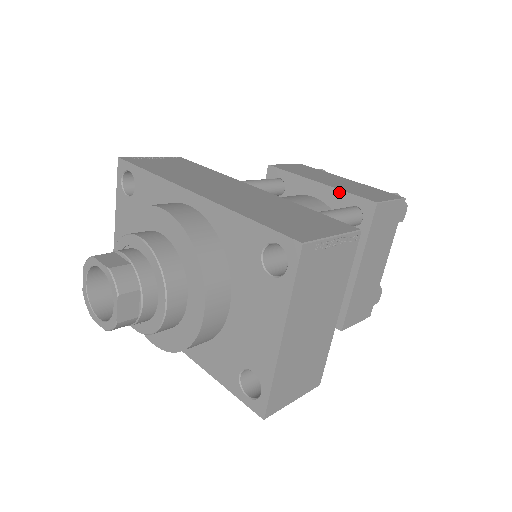
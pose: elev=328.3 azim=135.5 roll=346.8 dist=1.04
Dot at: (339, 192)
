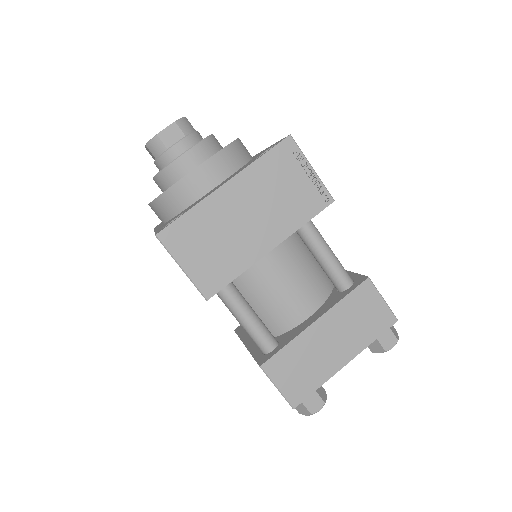
Dot at: (349, 273)
